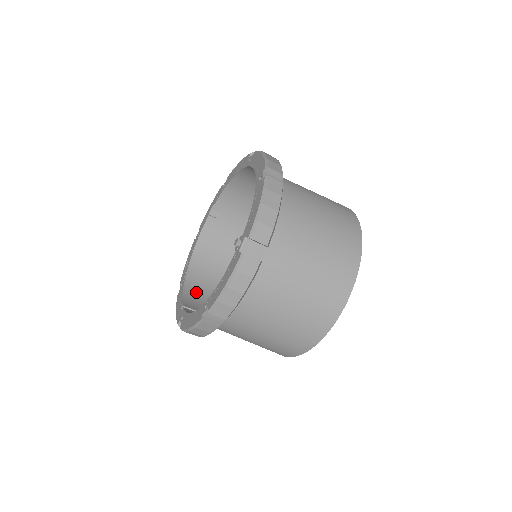
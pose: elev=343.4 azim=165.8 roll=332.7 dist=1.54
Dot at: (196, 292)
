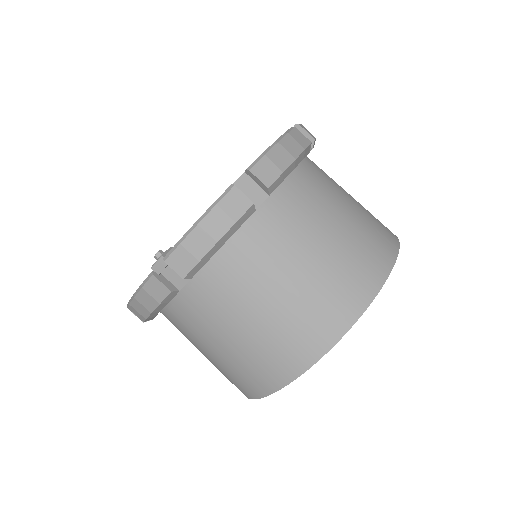
Dot at: occluded
